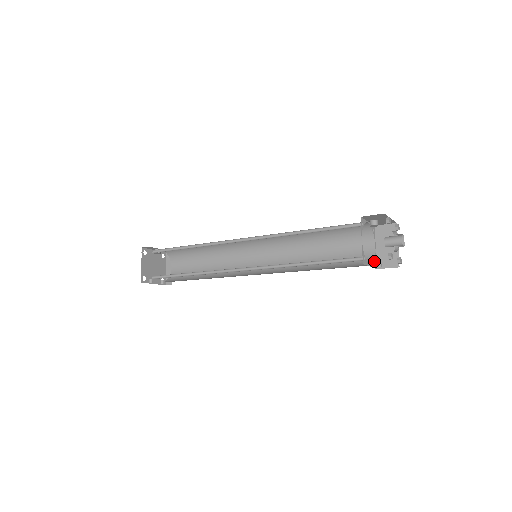
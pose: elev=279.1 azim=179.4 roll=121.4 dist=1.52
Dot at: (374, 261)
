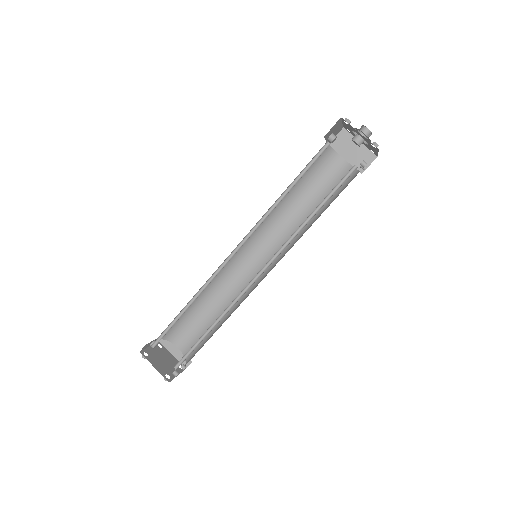
Dot at: (364, 162)
